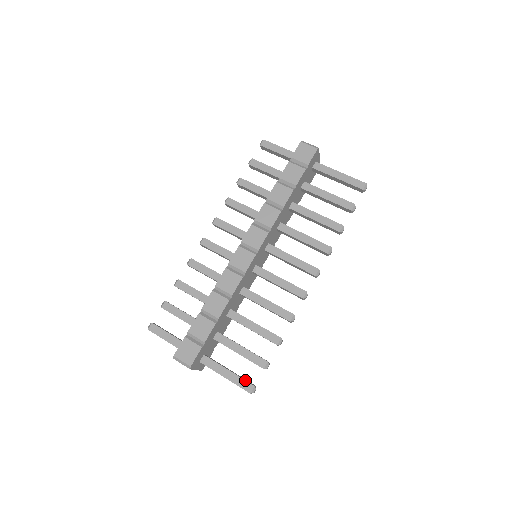
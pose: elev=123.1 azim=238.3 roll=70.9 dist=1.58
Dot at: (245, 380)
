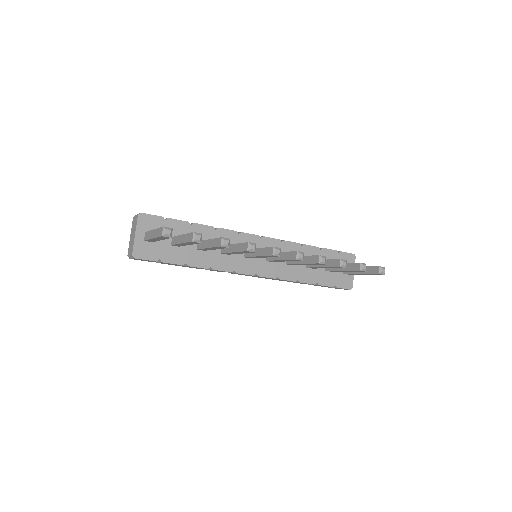
Dot at: occluded
